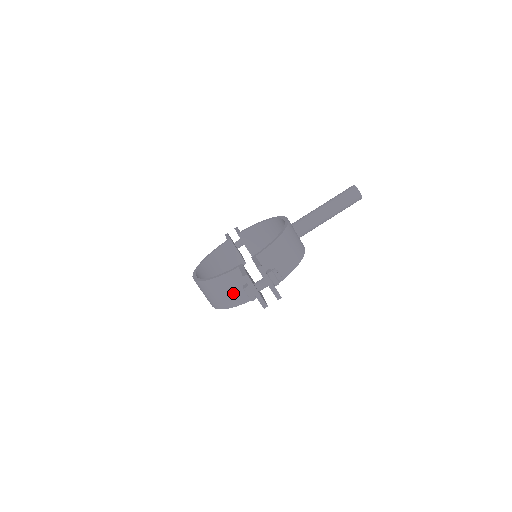
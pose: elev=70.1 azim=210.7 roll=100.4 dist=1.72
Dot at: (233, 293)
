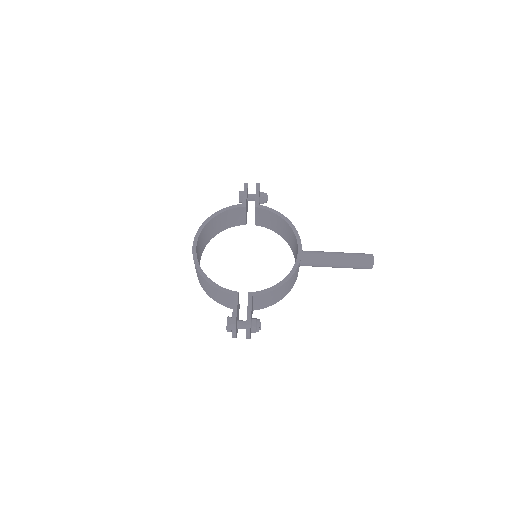
Dot at: (218, 297)
